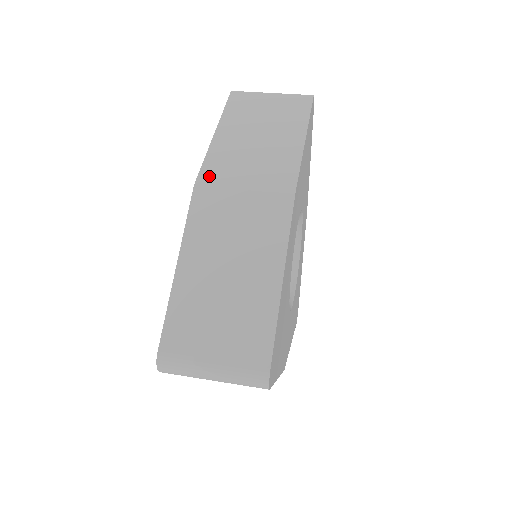
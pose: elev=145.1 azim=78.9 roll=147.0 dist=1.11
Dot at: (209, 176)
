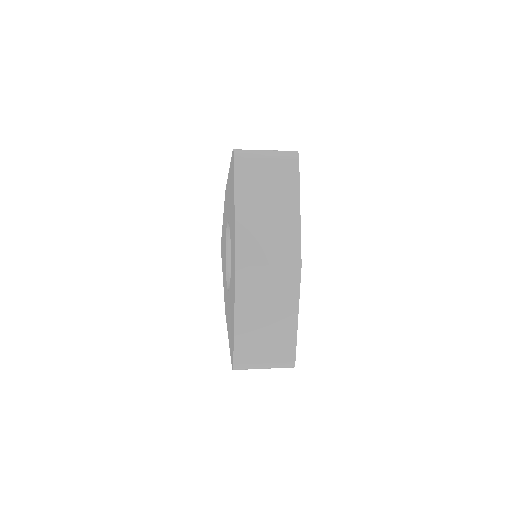
Dot at: occluded
